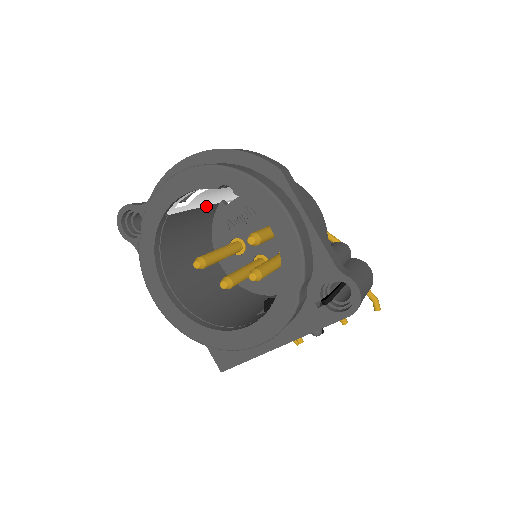
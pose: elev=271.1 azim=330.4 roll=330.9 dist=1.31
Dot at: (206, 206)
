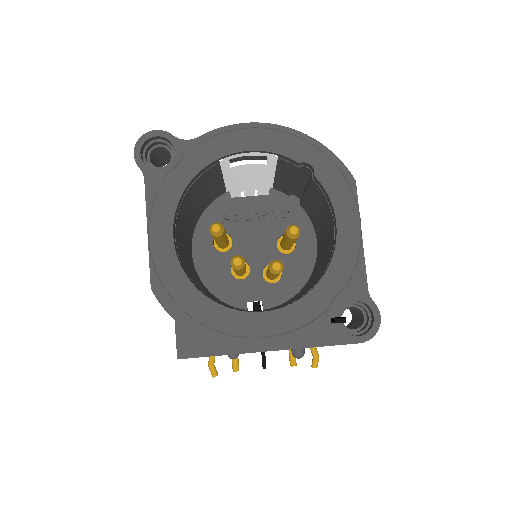
Dot at: (224, 185)
